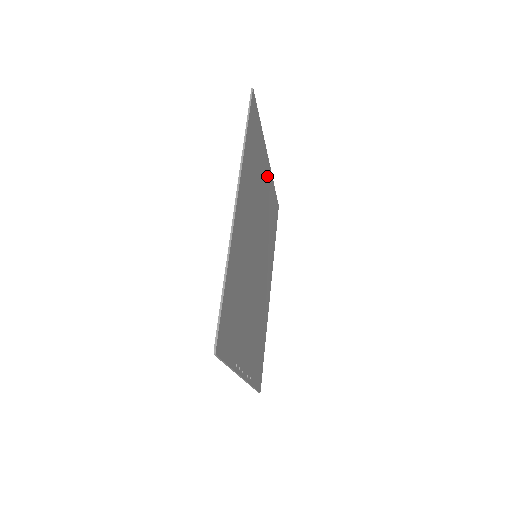
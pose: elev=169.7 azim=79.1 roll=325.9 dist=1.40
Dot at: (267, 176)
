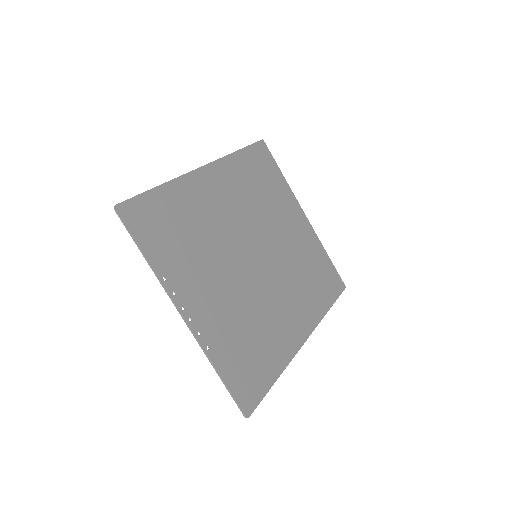
Dot at: (301, 225)
